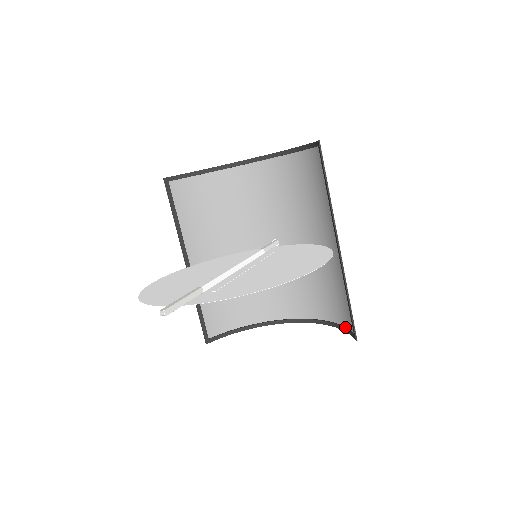
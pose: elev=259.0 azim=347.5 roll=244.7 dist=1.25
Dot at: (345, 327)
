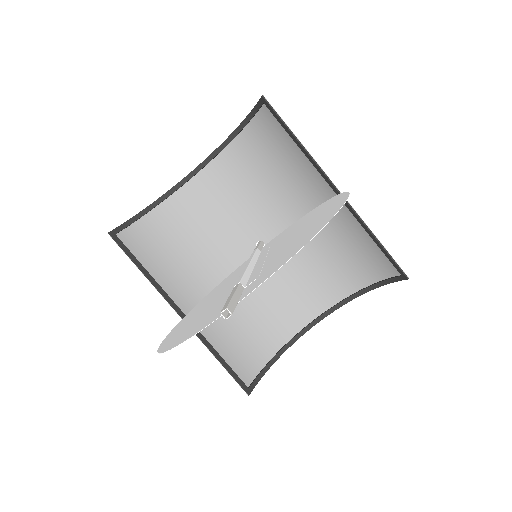
Dot at: (384, 280)
